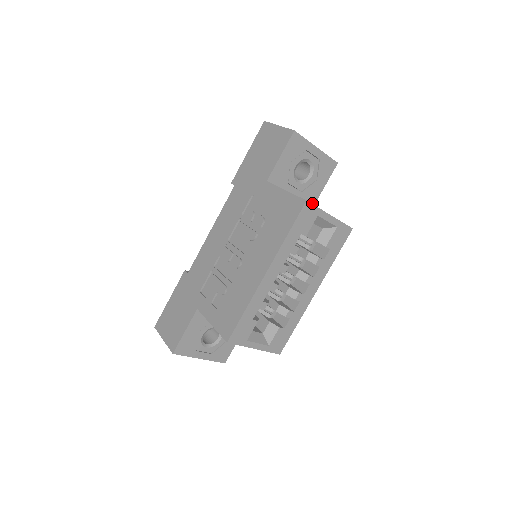
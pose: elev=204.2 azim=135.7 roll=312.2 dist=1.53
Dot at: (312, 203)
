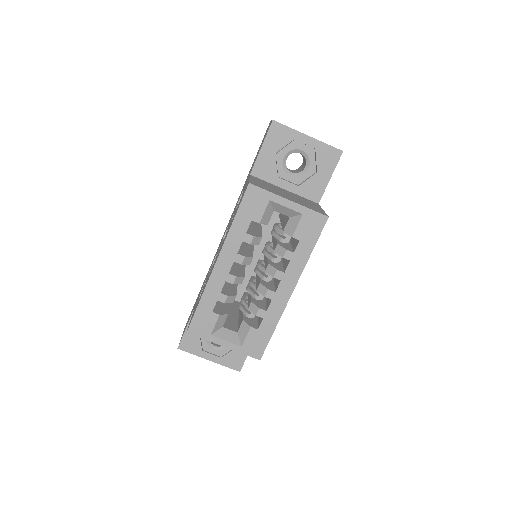
Dot at: (317, 198)
